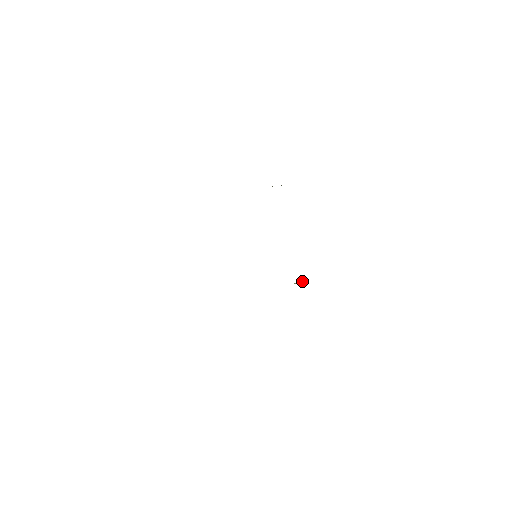
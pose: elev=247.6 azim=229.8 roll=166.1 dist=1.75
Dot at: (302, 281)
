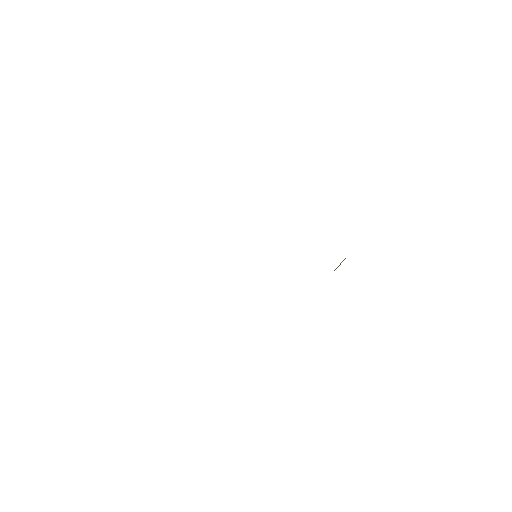
Dot at: (341, 262)
